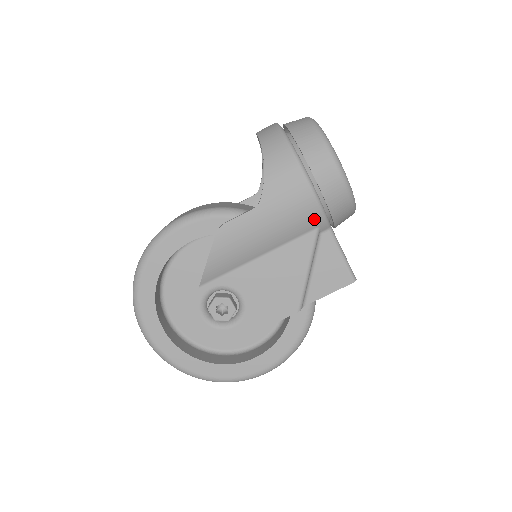
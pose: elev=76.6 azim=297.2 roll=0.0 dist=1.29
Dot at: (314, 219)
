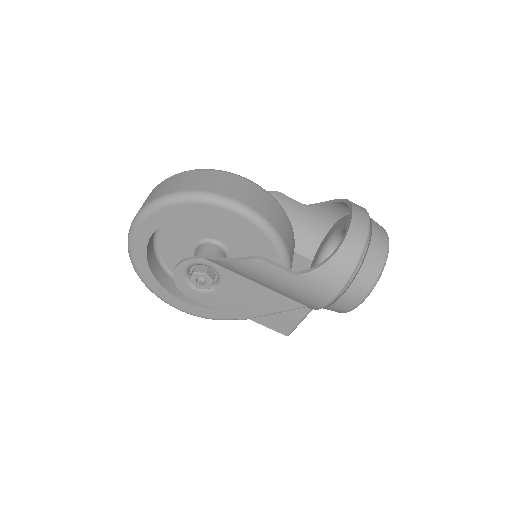
Dot at: (312, 306)
